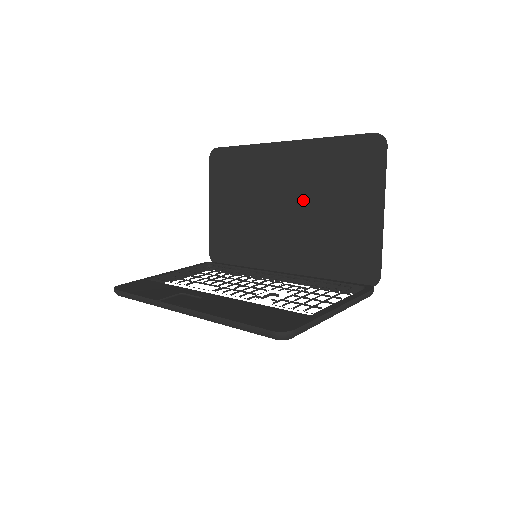
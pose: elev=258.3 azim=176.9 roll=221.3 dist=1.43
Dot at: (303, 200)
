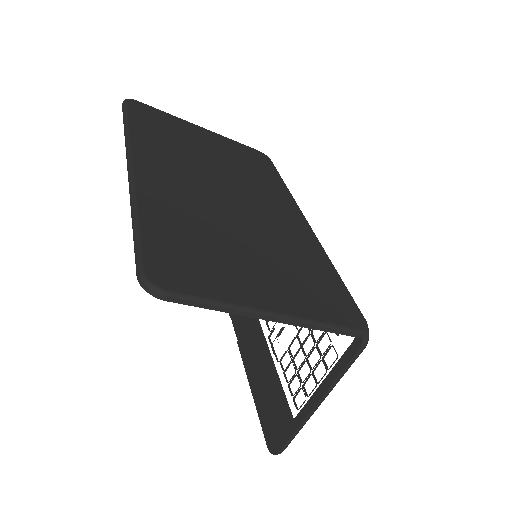
Dot at: occluded
